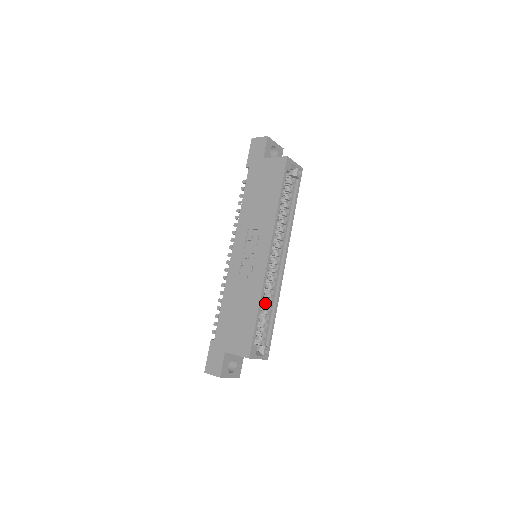
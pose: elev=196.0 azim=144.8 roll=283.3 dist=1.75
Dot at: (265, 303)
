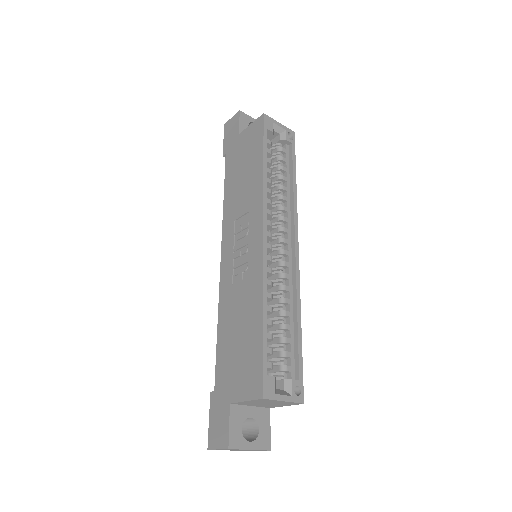
Dot at: (278, 312)
